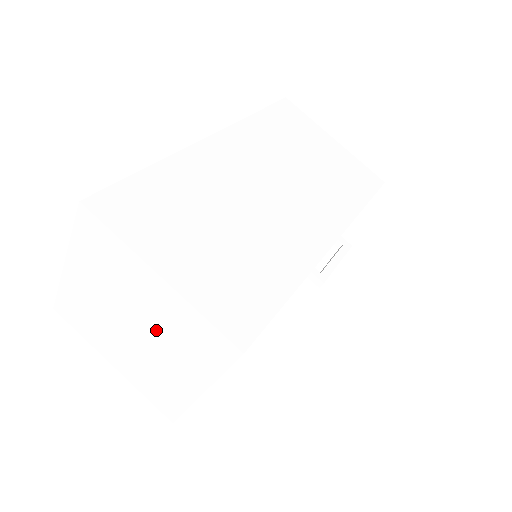
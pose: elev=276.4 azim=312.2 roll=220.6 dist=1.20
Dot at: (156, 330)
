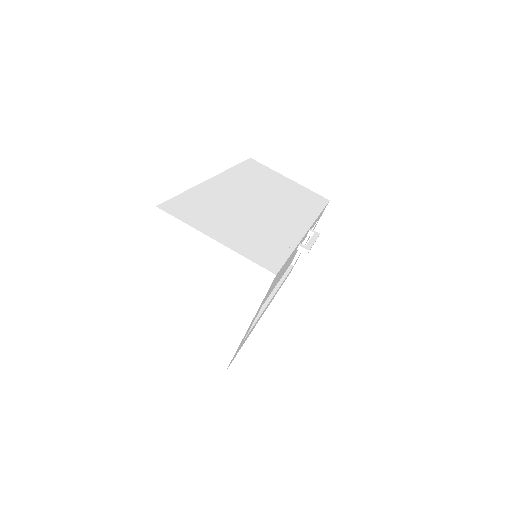
Dot at: (212, 286)
